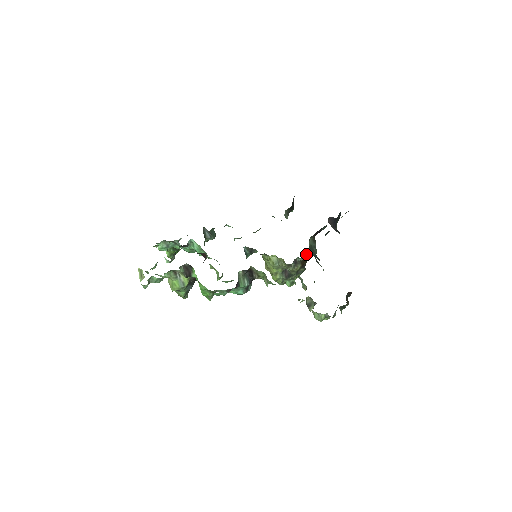
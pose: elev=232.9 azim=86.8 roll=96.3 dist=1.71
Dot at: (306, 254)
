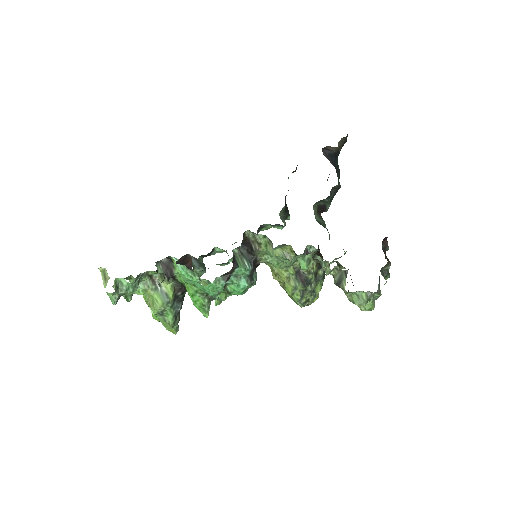
Dot at: (319, 249)
